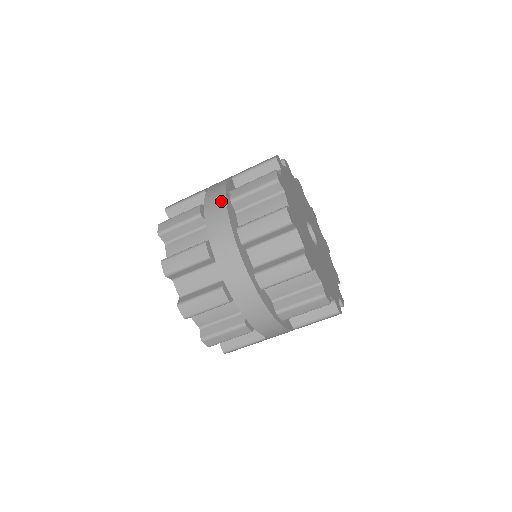
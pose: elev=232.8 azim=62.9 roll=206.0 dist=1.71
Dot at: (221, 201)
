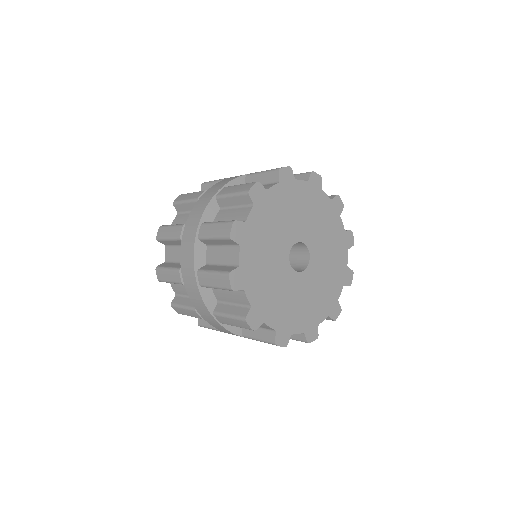
Dot at: (193, 282)
